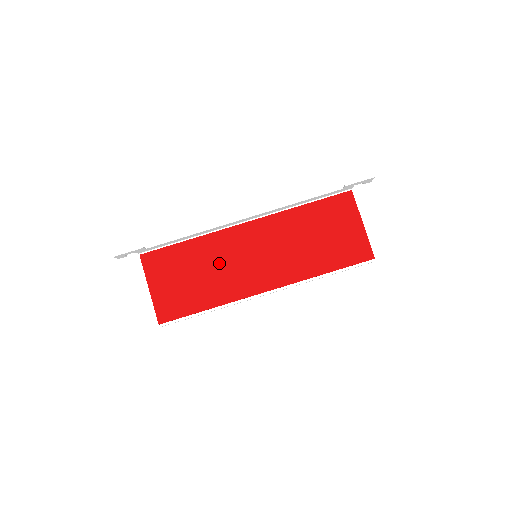
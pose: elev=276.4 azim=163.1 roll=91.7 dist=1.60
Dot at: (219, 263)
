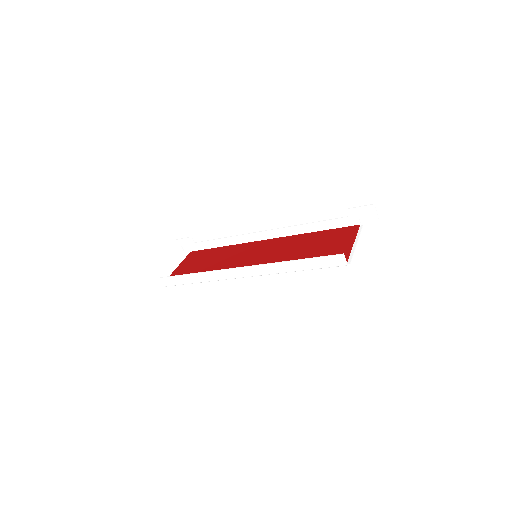
Dot at: (229, 258)
